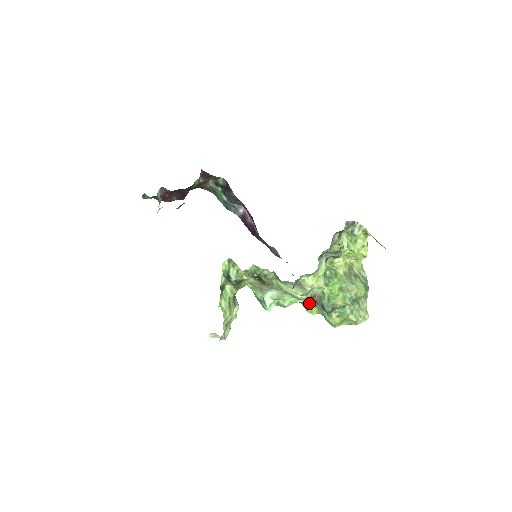
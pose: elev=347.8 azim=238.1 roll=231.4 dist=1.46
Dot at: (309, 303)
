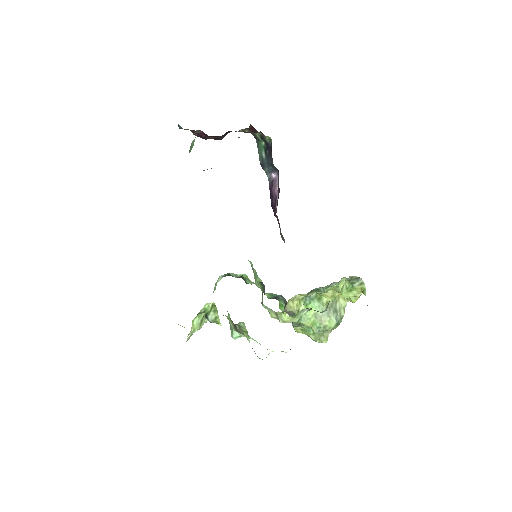
Dot at: occluded
